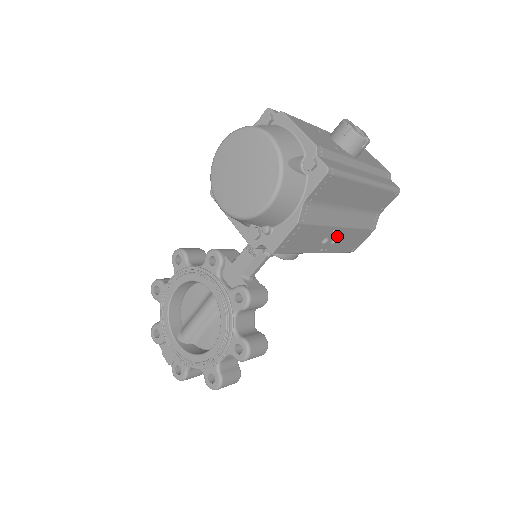
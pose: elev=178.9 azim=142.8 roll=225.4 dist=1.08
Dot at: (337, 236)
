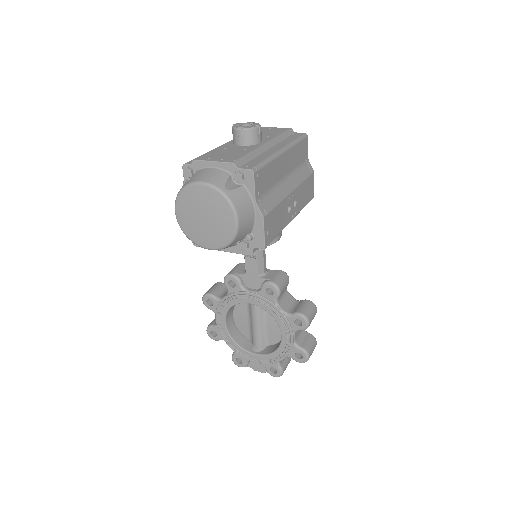
Dot at: (294, 199)
